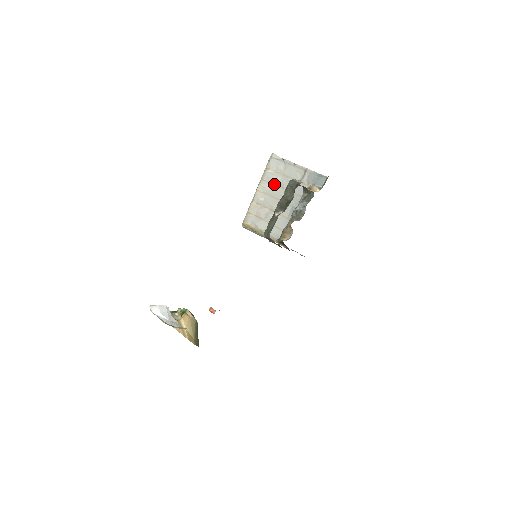
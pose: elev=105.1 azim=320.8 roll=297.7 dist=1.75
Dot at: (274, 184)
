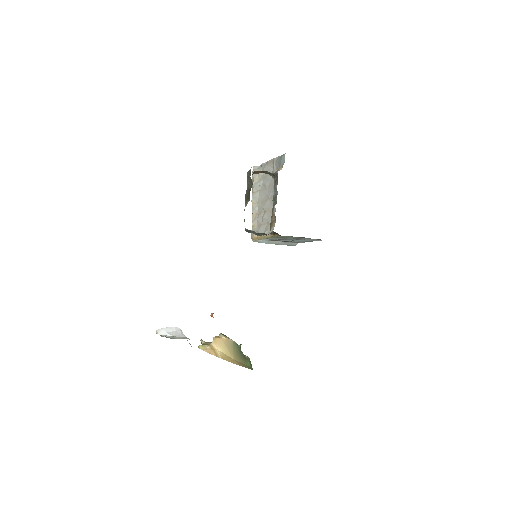
Dot at: (261, 190)
